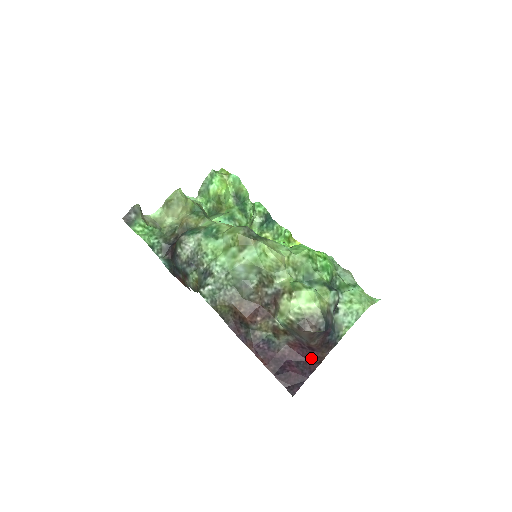
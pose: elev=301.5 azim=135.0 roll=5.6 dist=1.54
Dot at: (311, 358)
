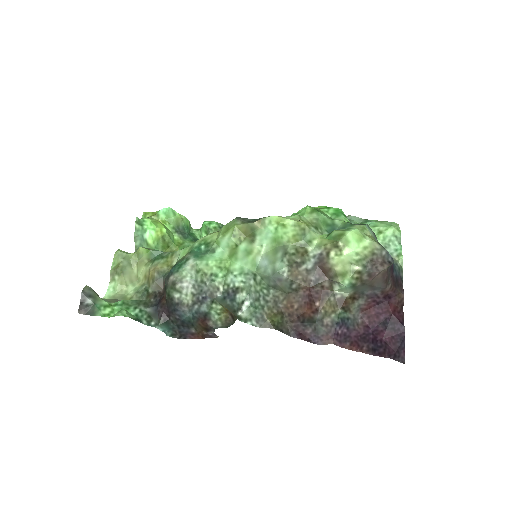
Dot at: (392, 309)
